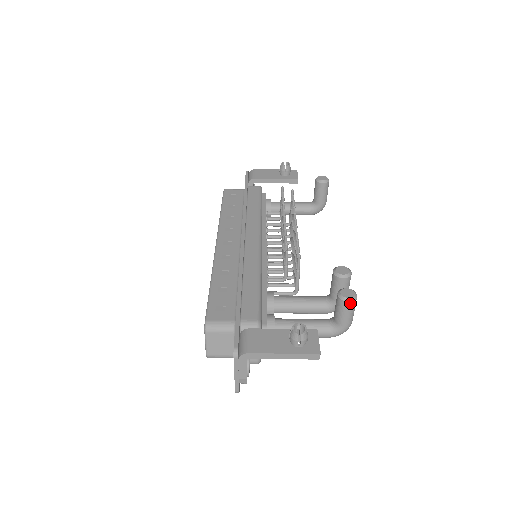
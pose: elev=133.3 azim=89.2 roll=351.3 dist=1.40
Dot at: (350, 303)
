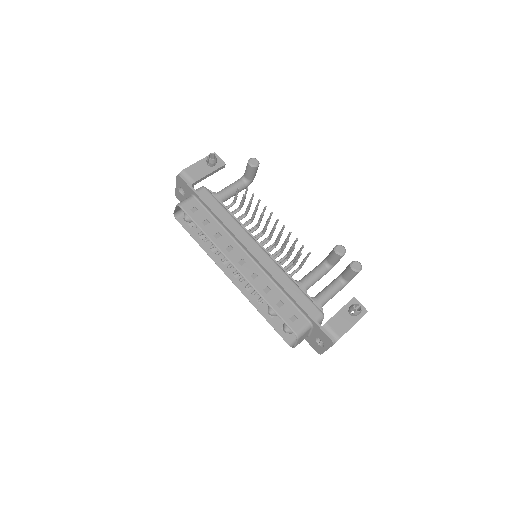
Dot at: occluded
